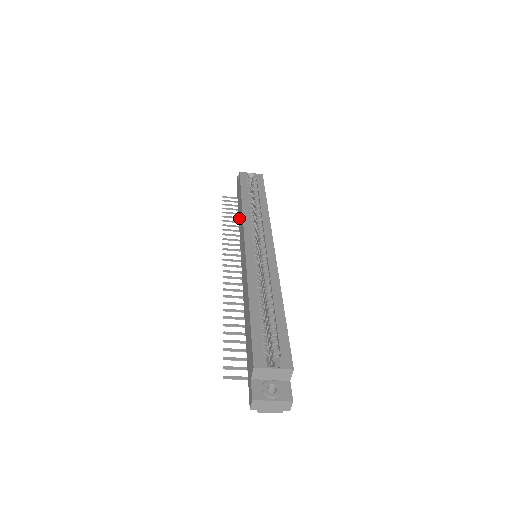
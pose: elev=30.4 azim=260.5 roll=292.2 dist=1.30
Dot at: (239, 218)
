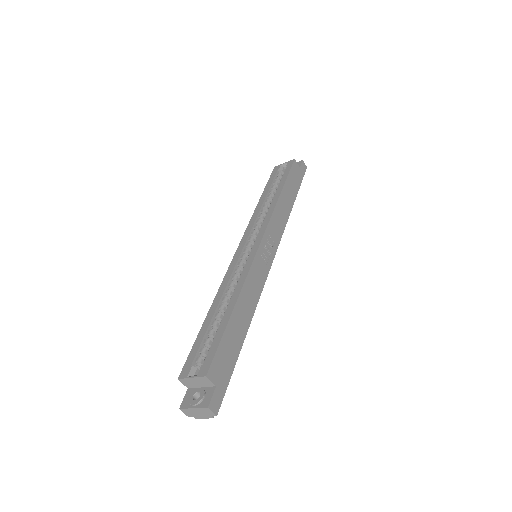
Dot at: occluded
